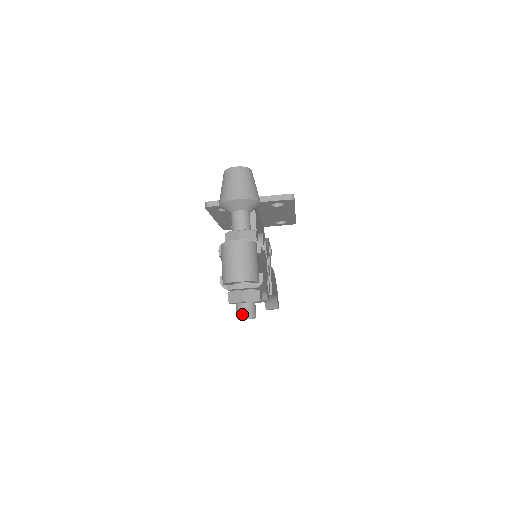
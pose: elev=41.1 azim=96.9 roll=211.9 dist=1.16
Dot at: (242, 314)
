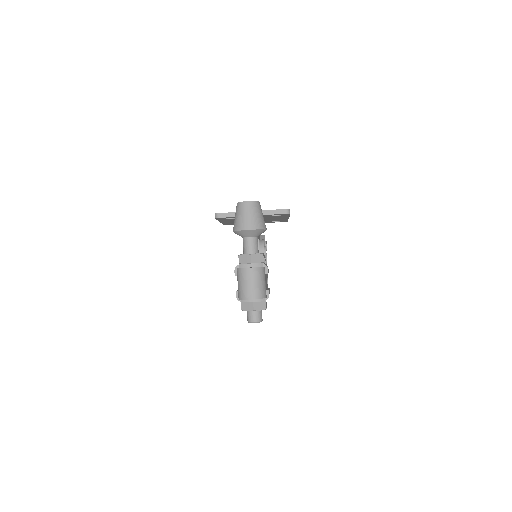
Dot at: (252, 319)
